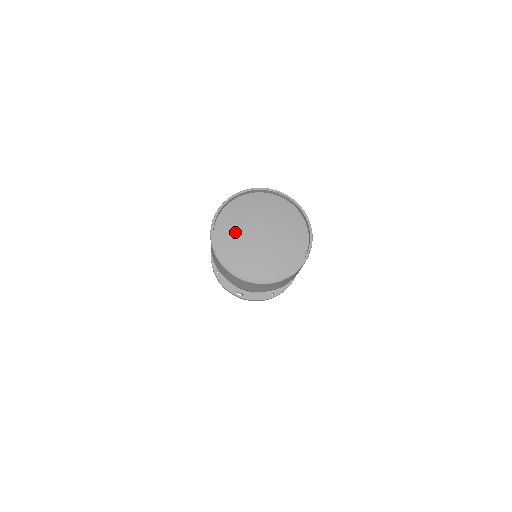
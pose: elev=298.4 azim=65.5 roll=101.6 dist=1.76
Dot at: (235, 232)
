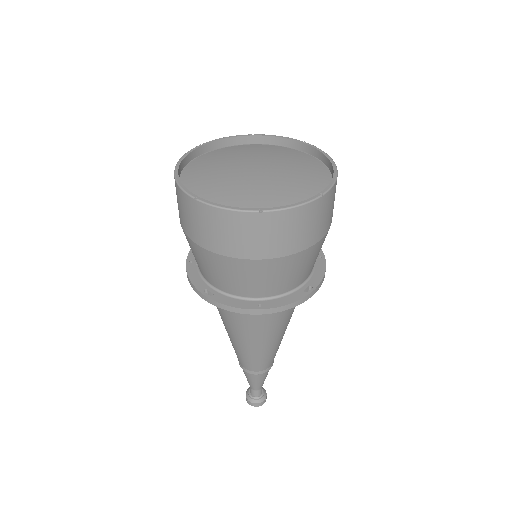
Dot at: (219, 163)
